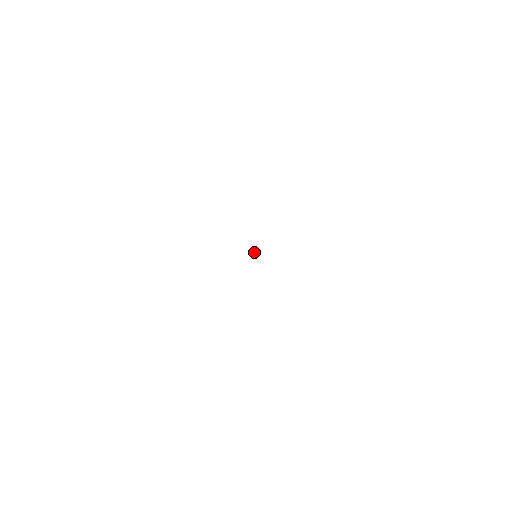
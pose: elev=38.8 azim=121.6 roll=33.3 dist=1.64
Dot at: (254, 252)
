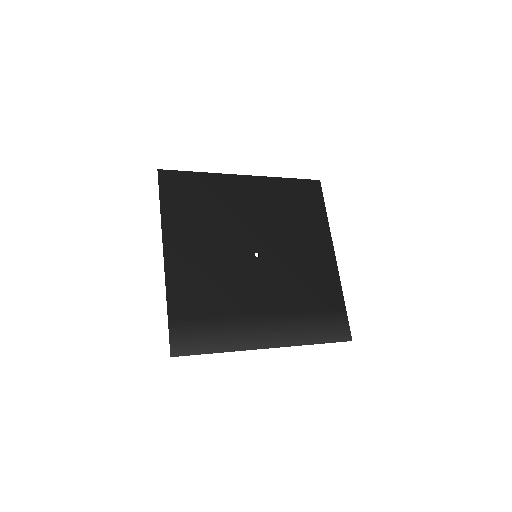
Dot at: (258, 257)
